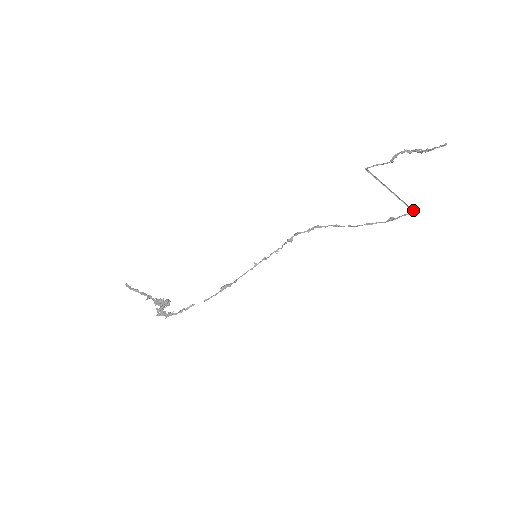
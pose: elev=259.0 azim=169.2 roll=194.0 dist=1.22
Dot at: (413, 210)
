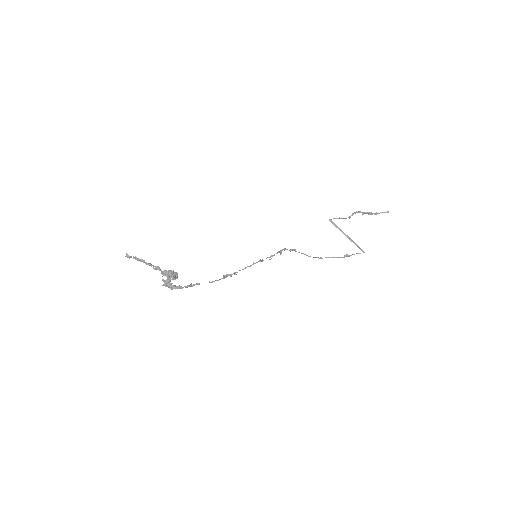
Dot at: (363, 251)
